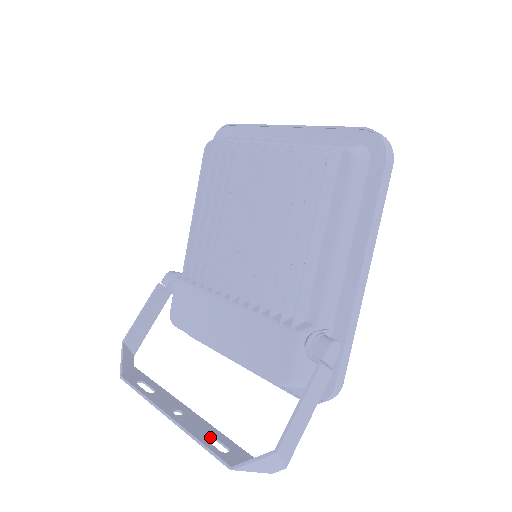
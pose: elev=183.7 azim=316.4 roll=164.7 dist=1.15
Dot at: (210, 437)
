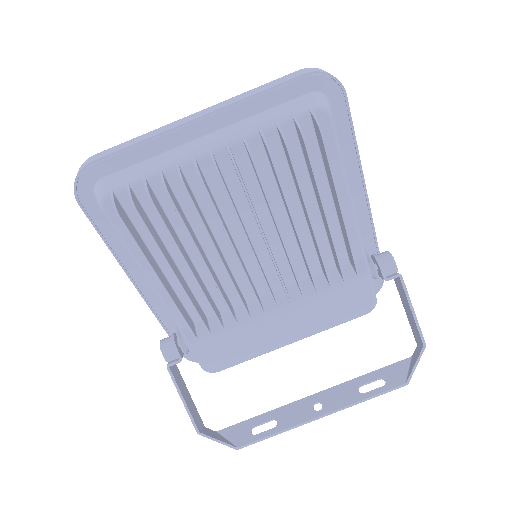
Dot at: occluded
